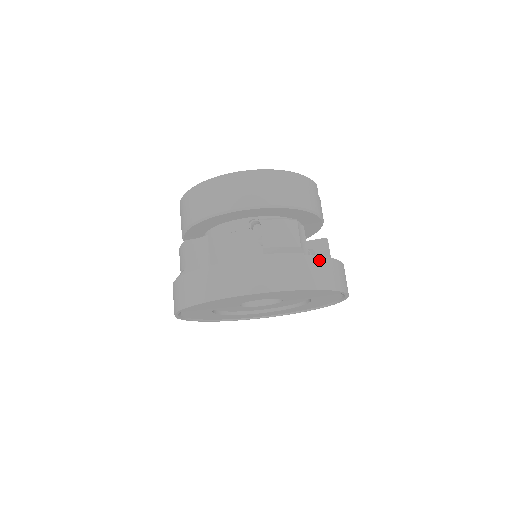
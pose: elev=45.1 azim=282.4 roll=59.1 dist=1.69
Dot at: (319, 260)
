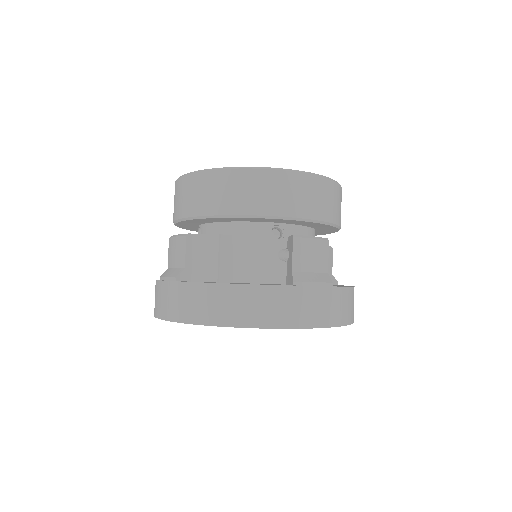
Dot at: (345, 291)
